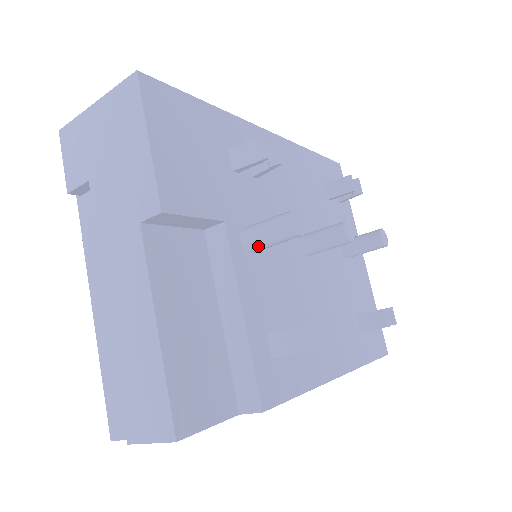
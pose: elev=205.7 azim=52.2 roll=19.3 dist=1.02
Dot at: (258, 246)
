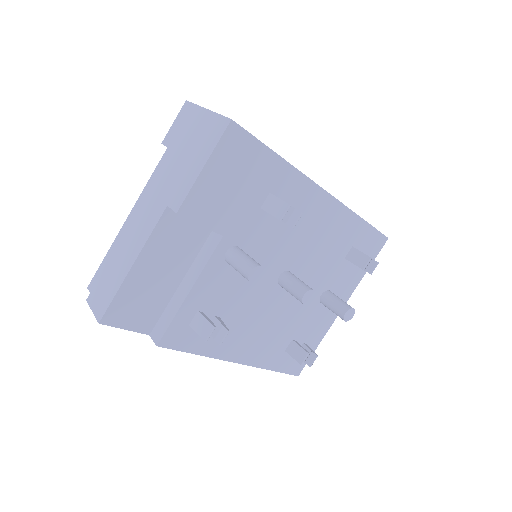
Dot at: (231, 264)
